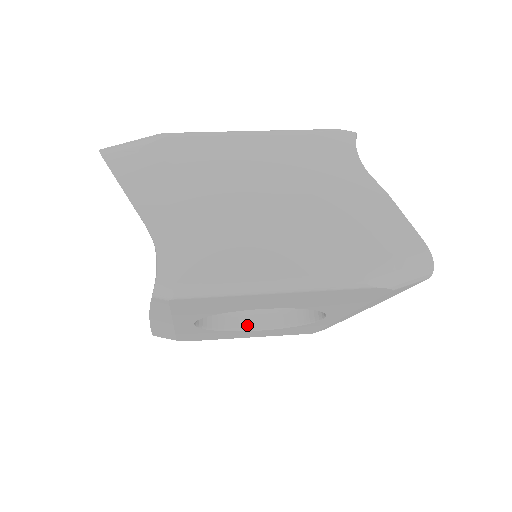
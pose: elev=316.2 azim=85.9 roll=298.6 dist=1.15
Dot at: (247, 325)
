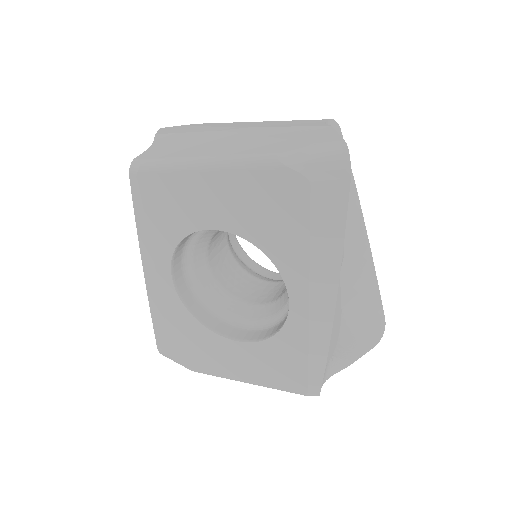
Dot at: (231, 334)
